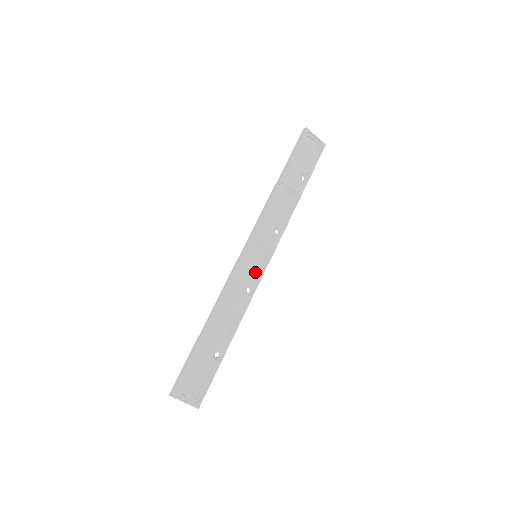
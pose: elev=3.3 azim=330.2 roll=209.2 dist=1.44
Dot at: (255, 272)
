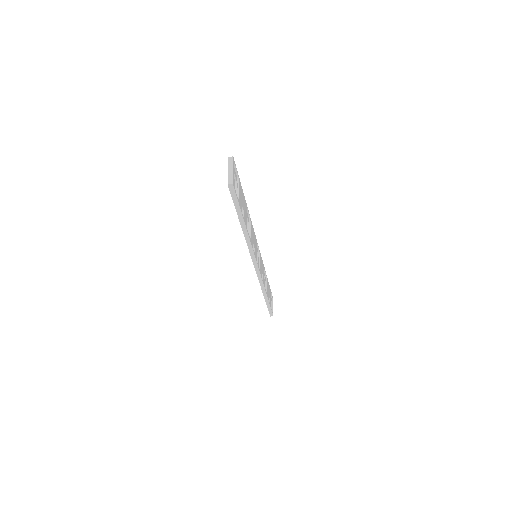
Dot at: (256, 254)
